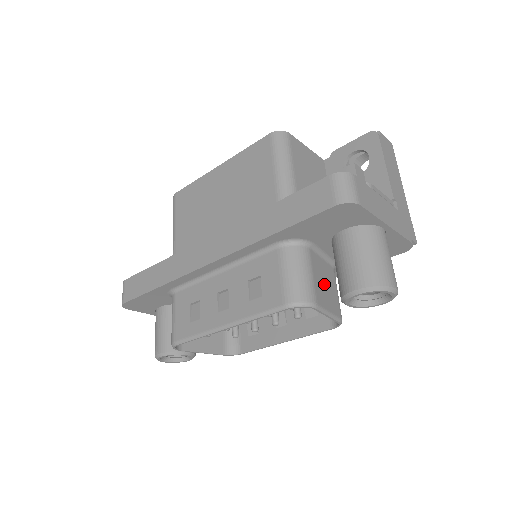
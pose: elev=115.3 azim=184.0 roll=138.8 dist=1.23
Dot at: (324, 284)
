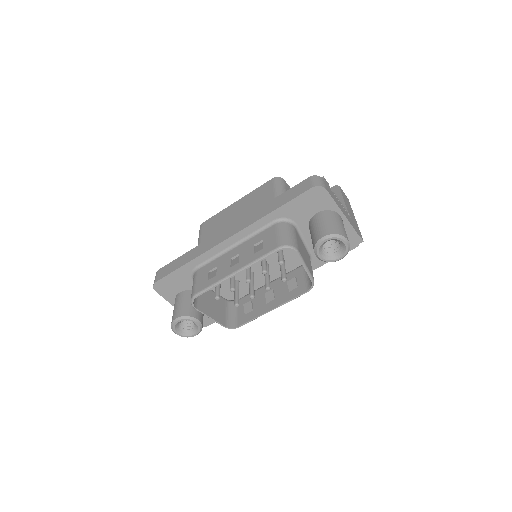
Dot at: (303, 251)
